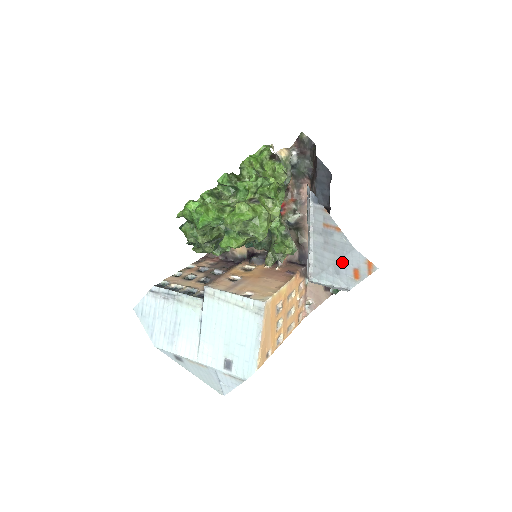
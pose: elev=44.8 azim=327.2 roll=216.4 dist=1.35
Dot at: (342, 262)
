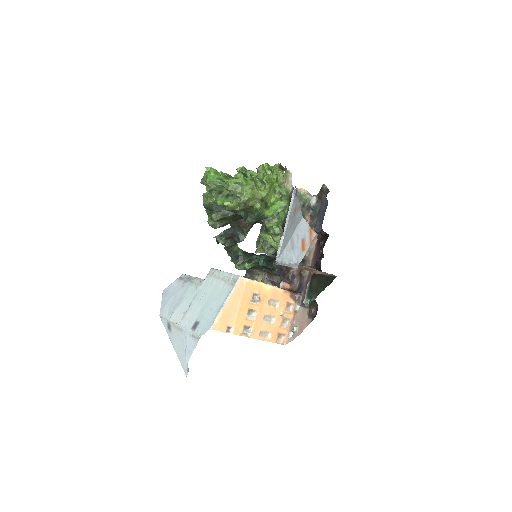
Dot at: (296, 234)
